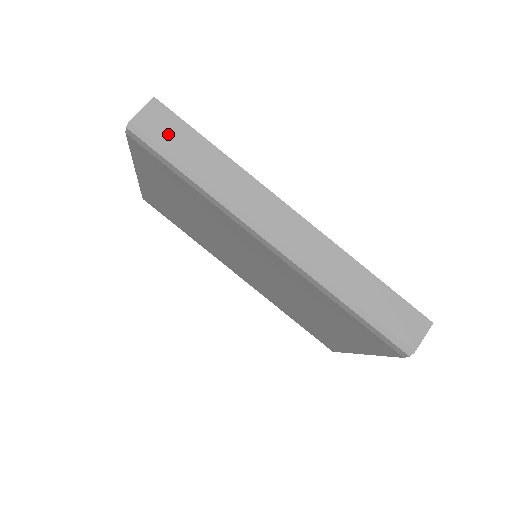
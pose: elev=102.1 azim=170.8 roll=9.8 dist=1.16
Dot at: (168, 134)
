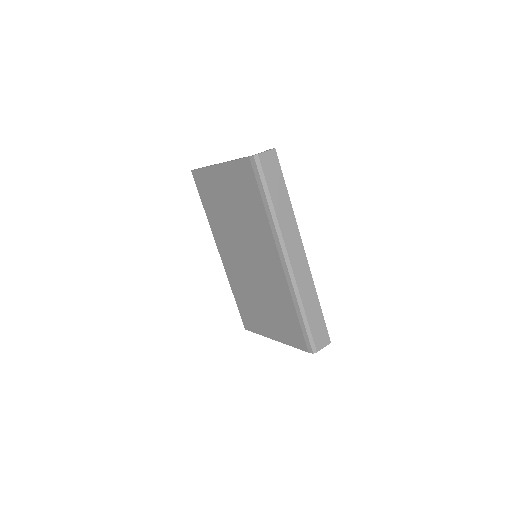
Dot at: (271, 173)
